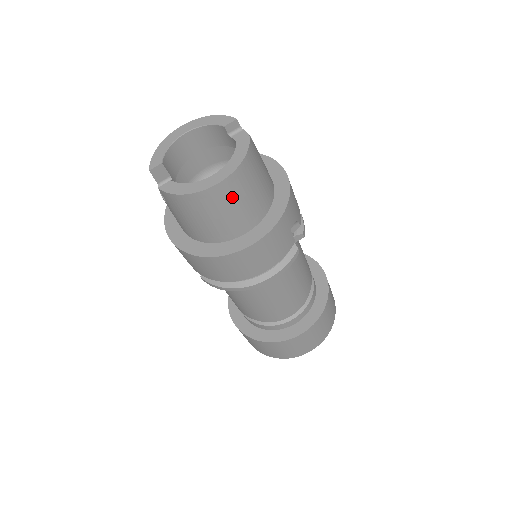
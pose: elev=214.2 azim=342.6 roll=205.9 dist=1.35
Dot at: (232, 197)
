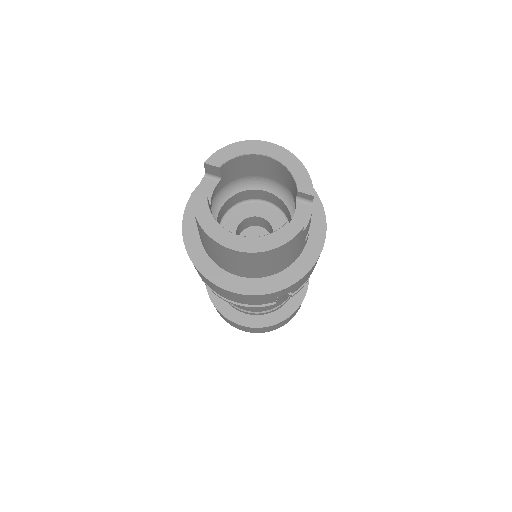
Dot at: (239, 260)
